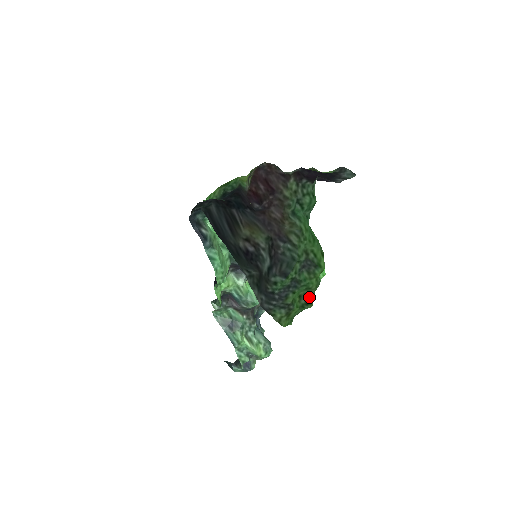
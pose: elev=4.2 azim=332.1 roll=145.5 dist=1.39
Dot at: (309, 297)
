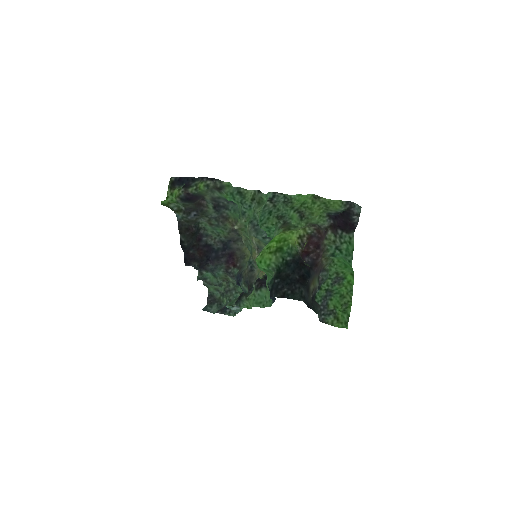
Dot at: (348, 304)
